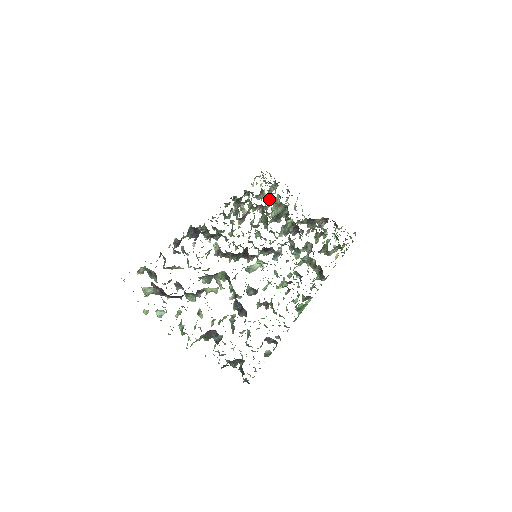
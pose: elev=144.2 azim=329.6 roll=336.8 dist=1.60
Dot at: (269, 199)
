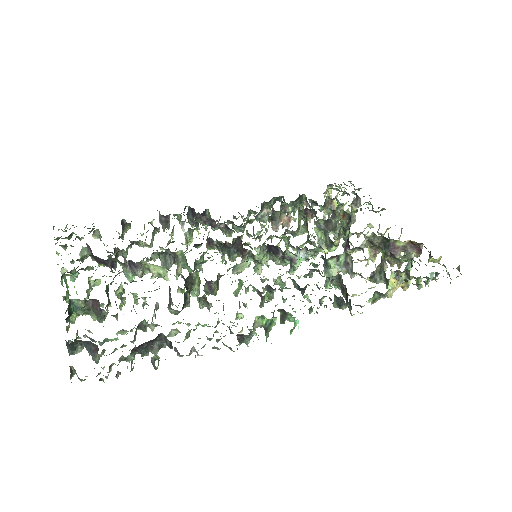
Dot at: occluded
